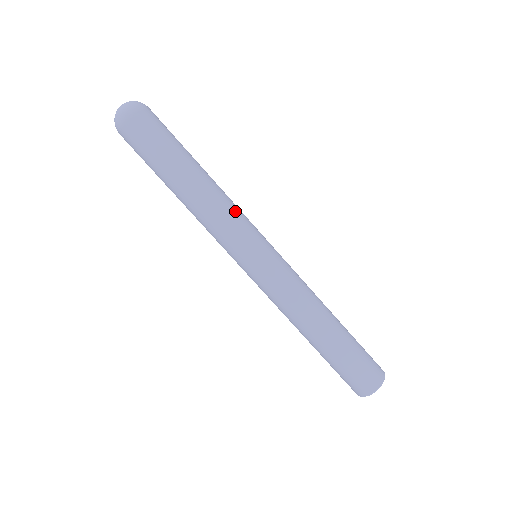
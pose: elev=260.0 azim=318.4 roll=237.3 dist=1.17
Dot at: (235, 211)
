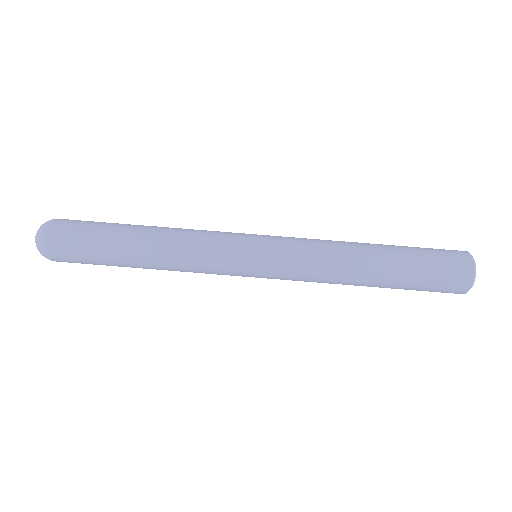
Dot at: occluded
